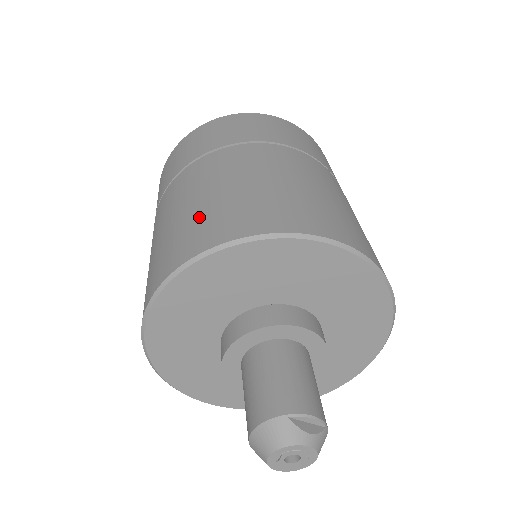
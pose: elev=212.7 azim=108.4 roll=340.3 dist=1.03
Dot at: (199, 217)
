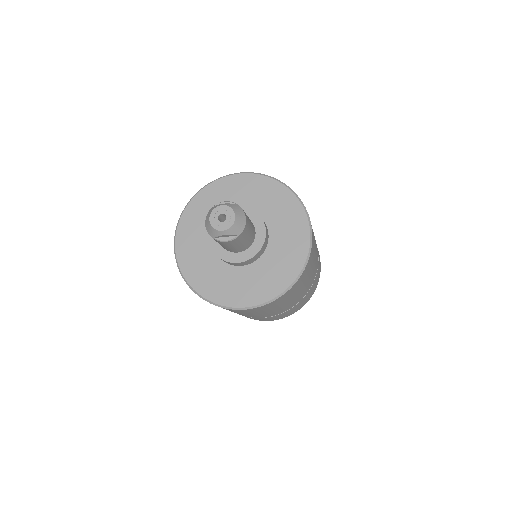
Dot at: occluded
